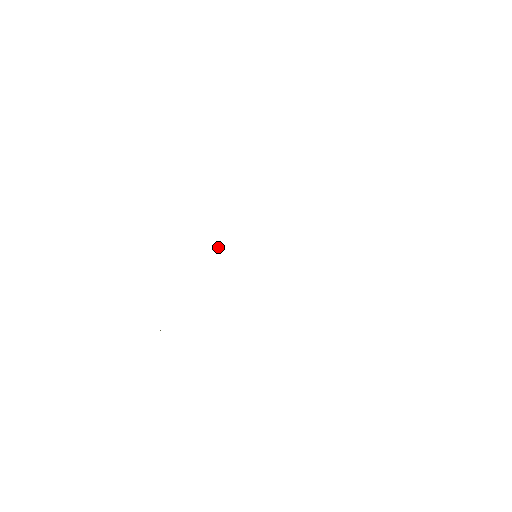
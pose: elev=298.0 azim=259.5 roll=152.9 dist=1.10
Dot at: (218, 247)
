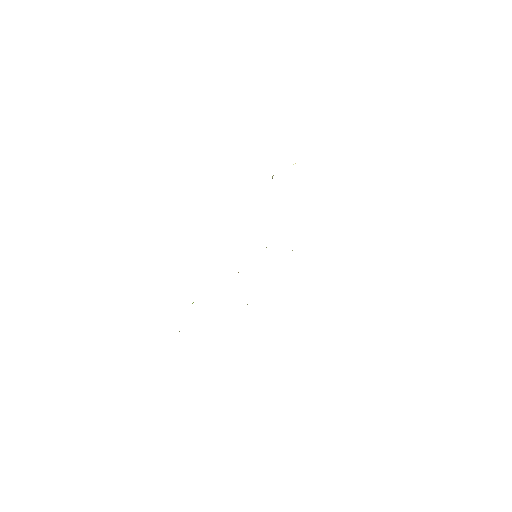
Dot at: occluded
